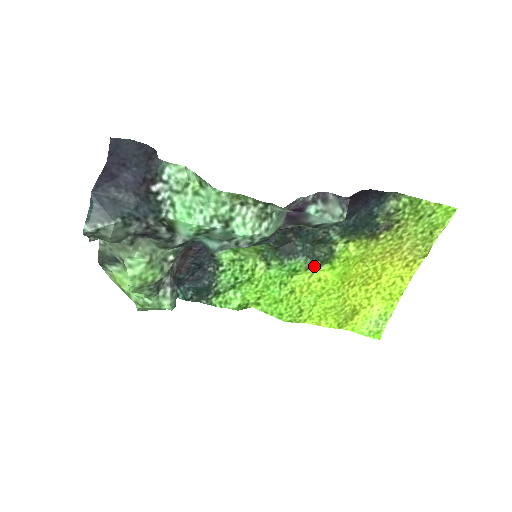
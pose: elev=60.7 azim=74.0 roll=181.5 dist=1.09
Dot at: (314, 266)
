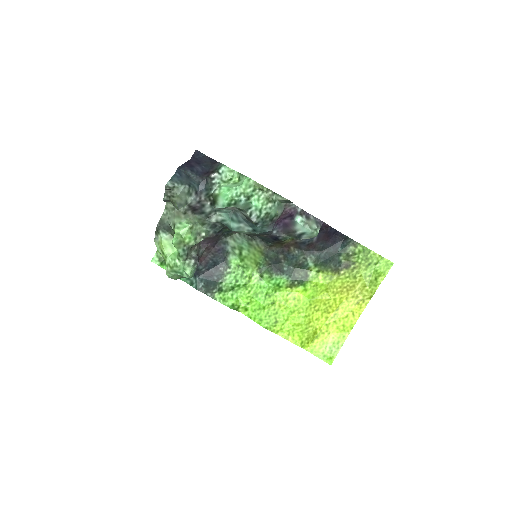
Dot at: (293, 285)
